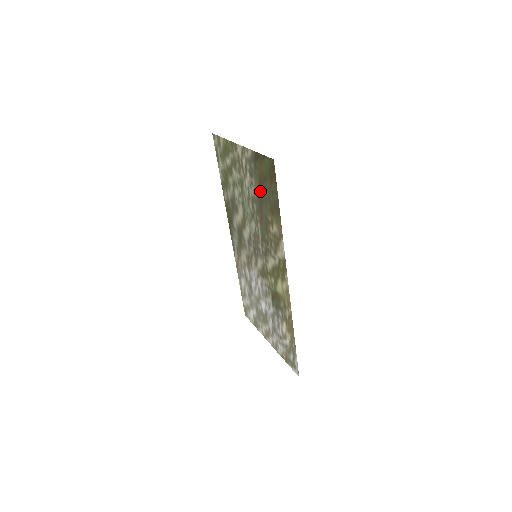
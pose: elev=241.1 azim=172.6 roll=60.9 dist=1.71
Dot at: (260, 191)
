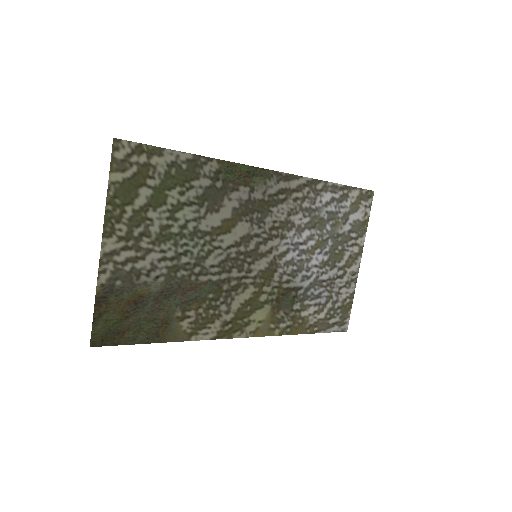
Dot at: (150, 296)
